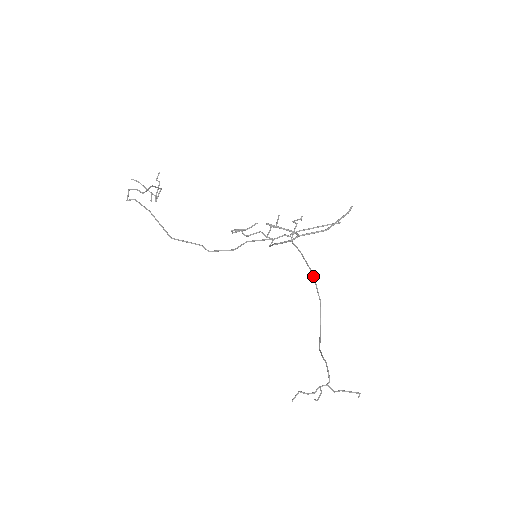
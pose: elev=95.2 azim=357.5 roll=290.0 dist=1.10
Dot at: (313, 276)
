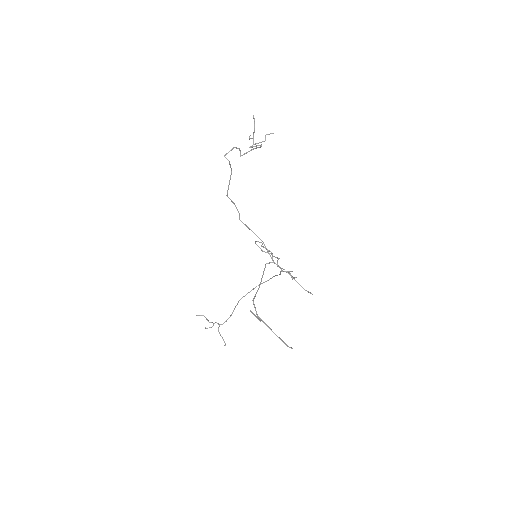
Dot at: occluded
